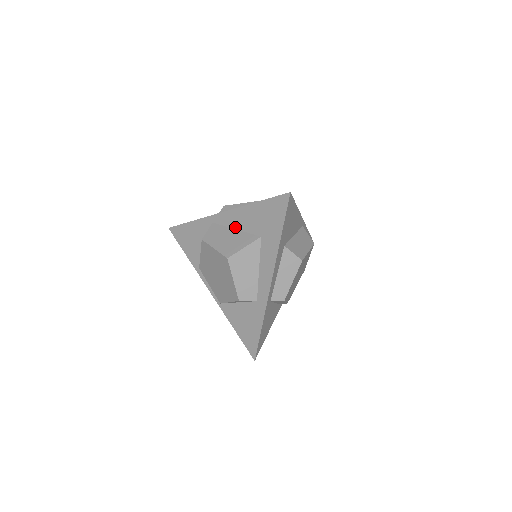
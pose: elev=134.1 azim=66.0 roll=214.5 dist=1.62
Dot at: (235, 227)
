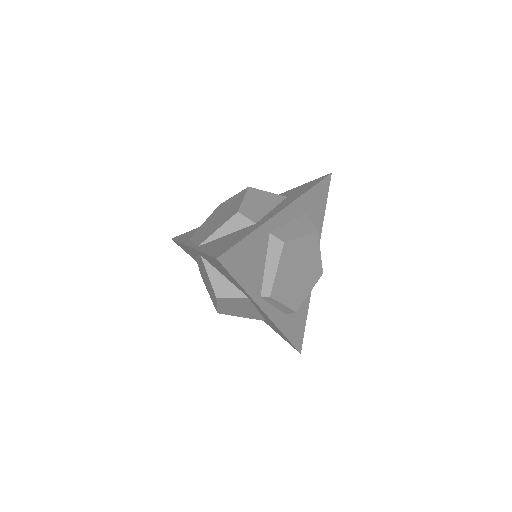
Dot at: occluded
